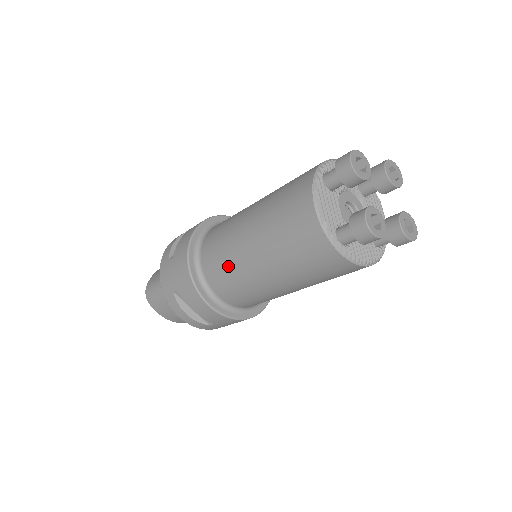
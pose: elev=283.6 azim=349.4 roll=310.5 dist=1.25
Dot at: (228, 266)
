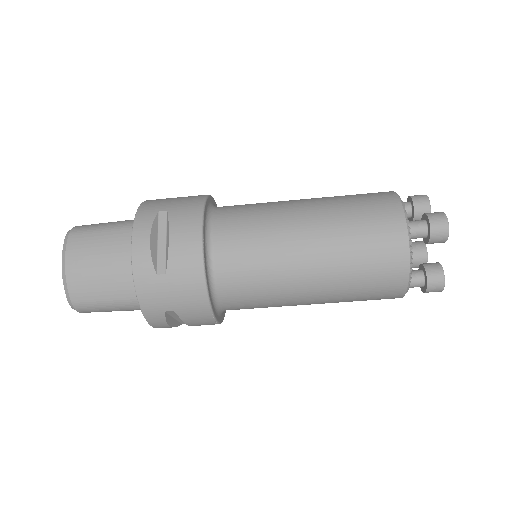
Dot at: (260, 213)
